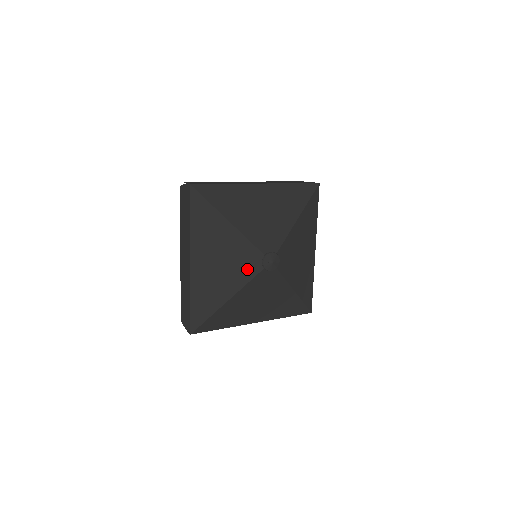
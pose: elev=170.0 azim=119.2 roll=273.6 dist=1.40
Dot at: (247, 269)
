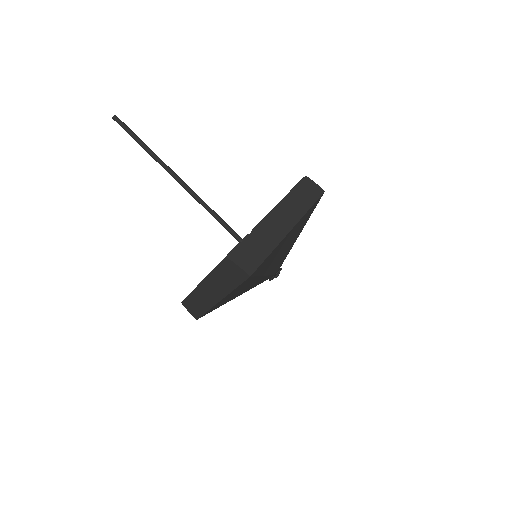
Dot at: (257, 284)
